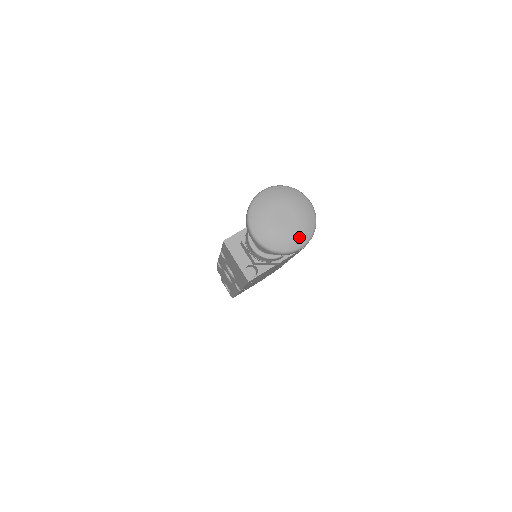
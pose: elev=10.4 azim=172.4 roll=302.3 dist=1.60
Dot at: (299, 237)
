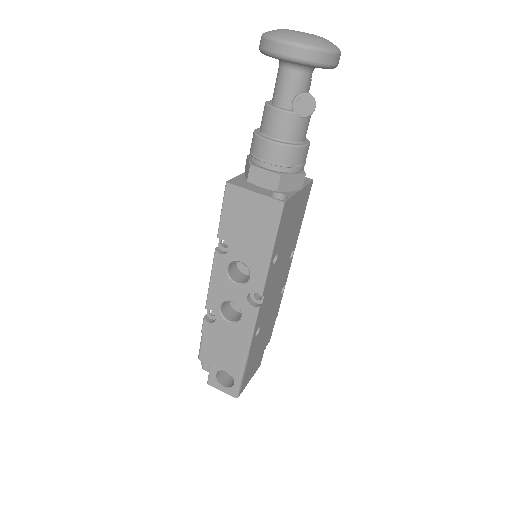
Dot at: (331, 42)
